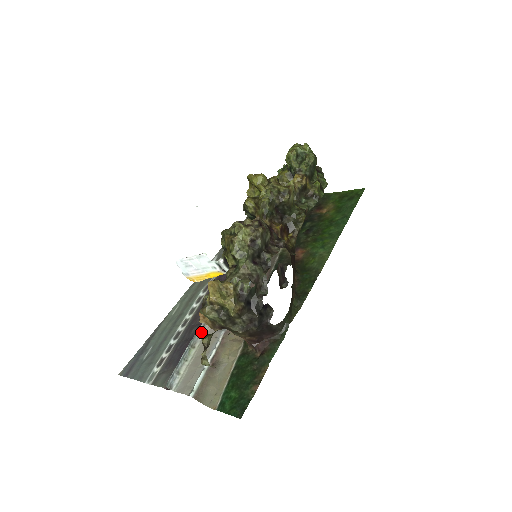
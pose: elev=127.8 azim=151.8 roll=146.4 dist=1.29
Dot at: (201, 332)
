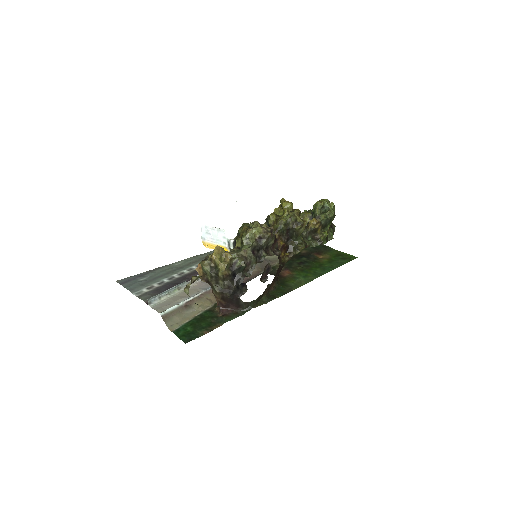
Dot at: occluded
